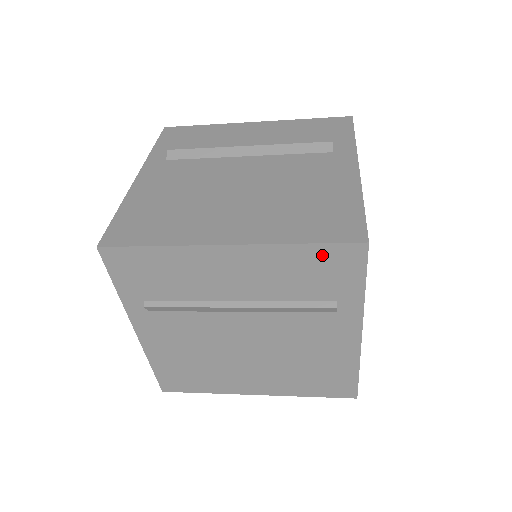
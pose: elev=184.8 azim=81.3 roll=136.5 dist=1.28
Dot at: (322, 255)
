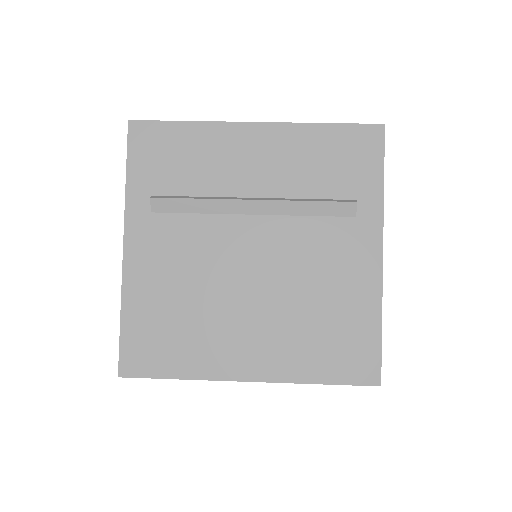
Dot at: occluded
